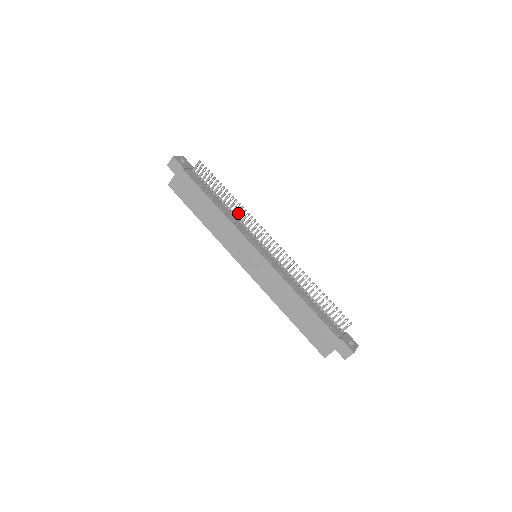
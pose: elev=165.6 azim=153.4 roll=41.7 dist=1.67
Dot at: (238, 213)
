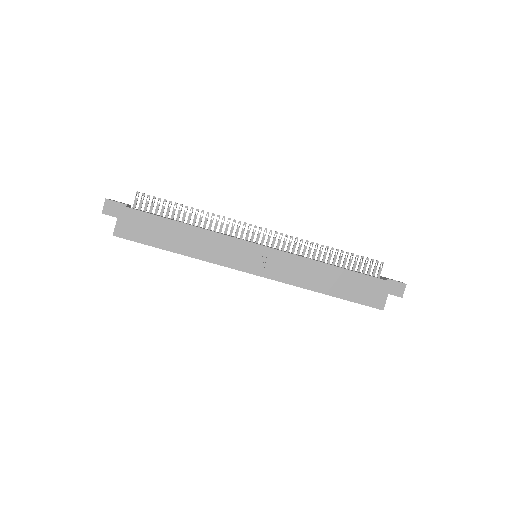
Dot at: (211, 224)
